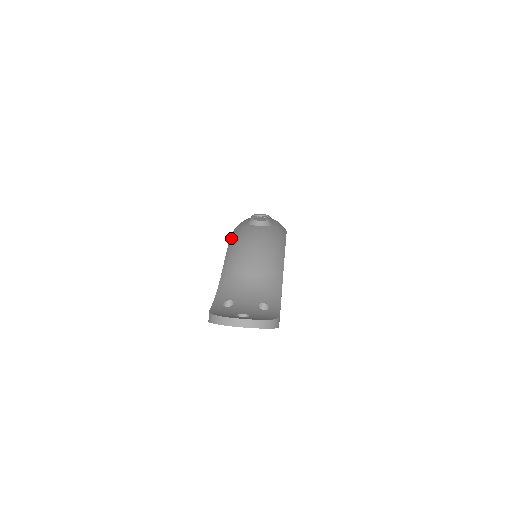
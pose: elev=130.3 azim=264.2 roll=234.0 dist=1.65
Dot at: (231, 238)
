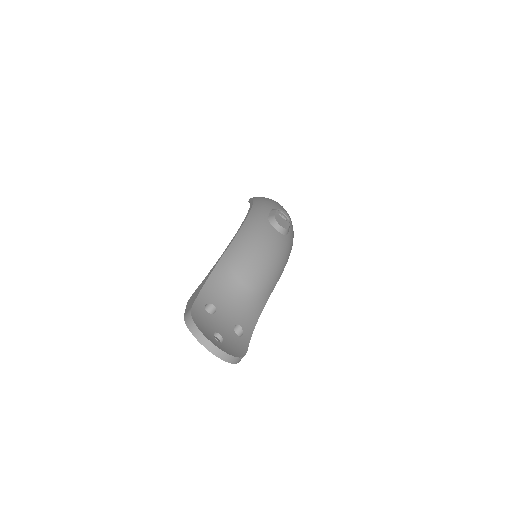
Dot at: (245, 224)
